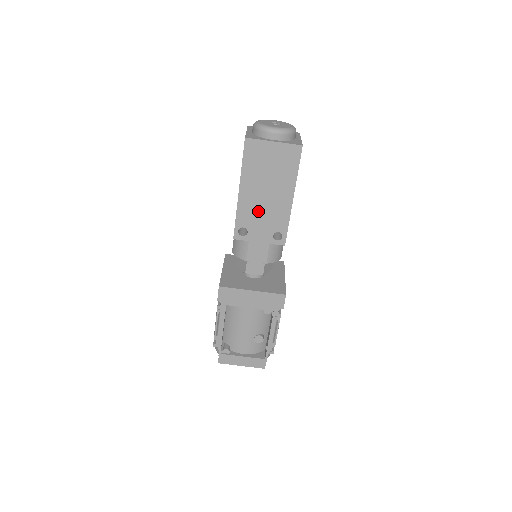
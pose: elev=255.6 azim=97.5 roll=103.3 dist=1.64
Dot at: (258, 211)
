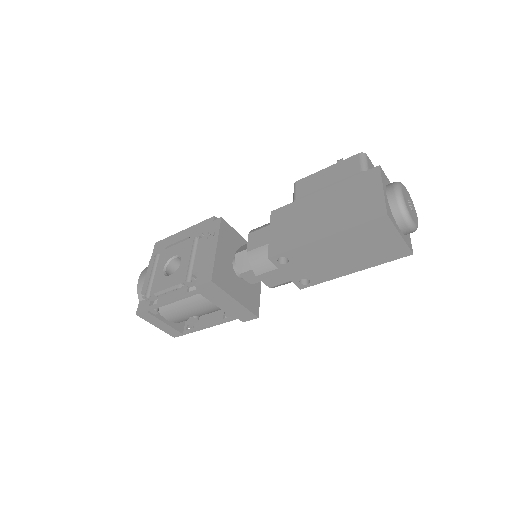
Dot at: (316, 259)
